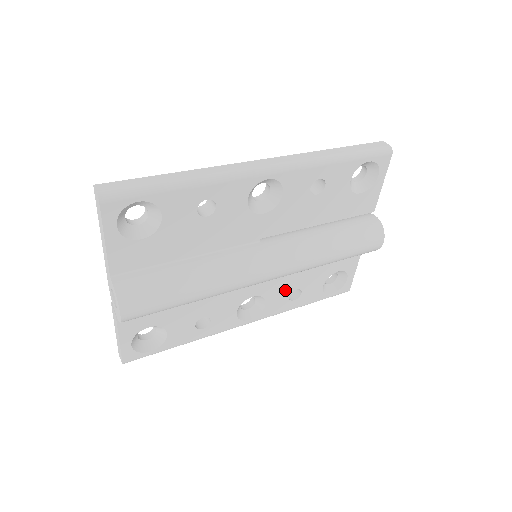
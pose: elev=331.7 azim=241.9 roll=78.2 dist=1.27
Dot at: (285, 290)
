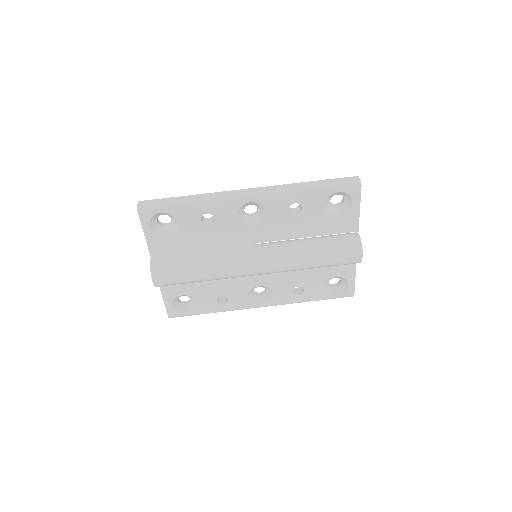
Dot at: (288, 285)
